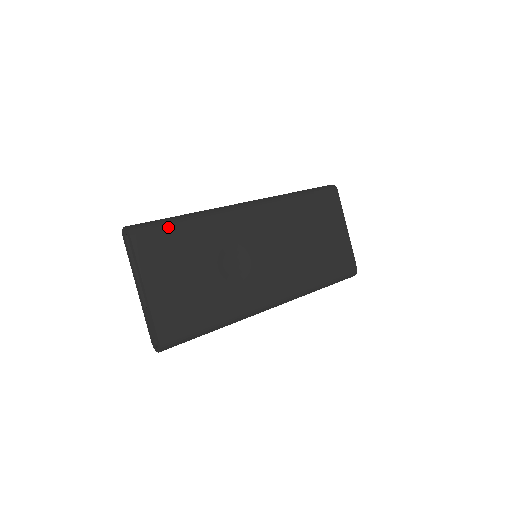
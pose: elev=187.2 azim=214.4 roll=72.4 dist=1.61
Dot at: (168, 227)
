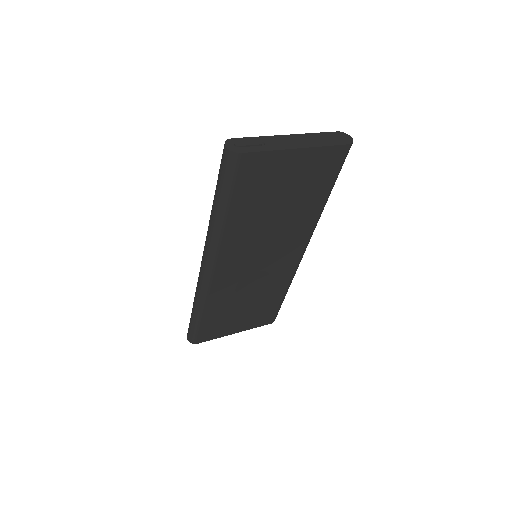
Dot at: (201, 326)
